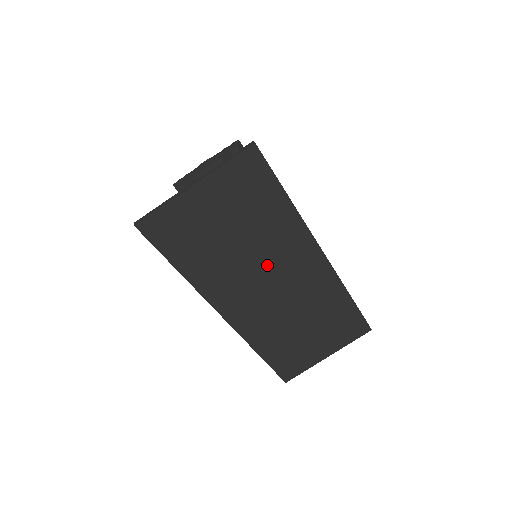
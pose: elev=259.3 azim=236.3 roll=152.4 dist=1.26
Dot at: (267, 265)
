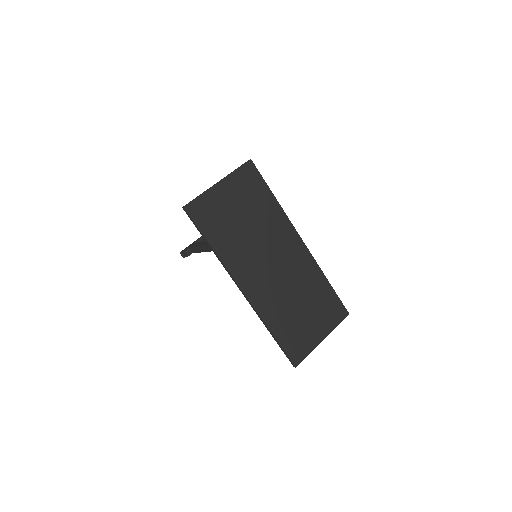
Dot at: (267, 246)
